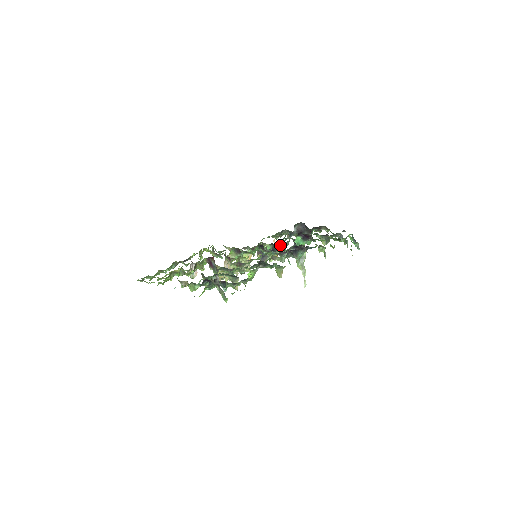
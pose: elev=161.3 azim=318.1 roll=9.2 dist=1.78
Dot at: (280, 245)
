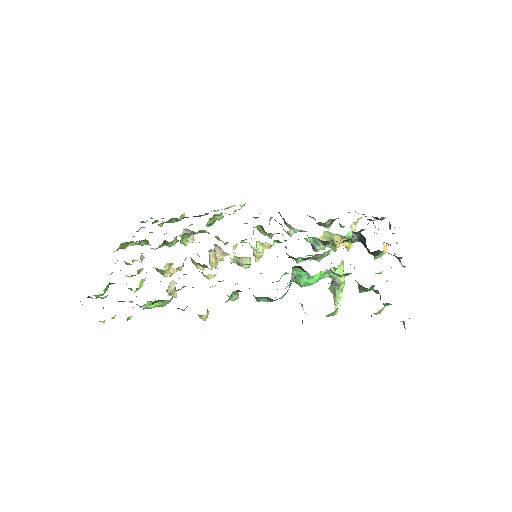
Dot at: occluded
